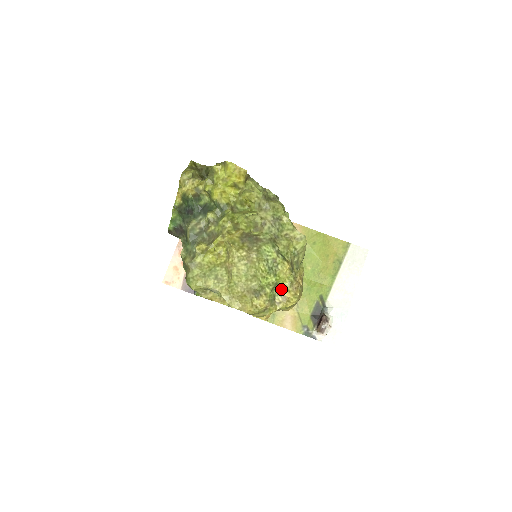
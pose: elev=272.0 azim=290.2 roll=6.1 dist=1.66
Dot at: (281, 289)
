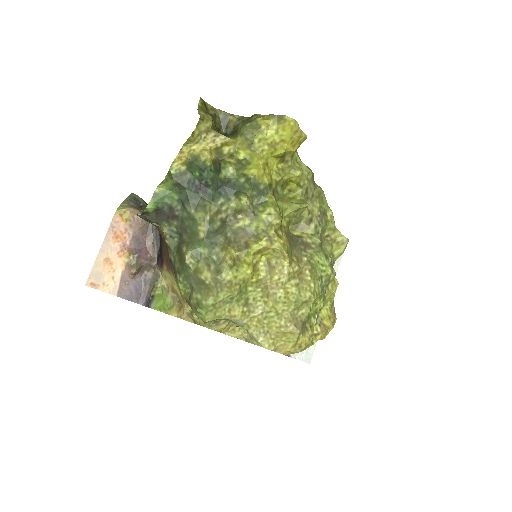
Dot at: (320, 315)
